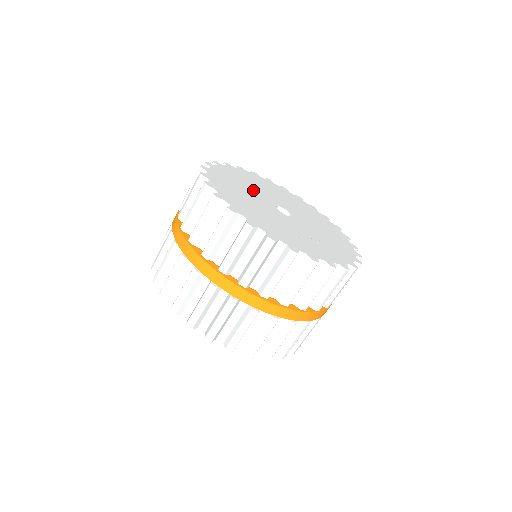
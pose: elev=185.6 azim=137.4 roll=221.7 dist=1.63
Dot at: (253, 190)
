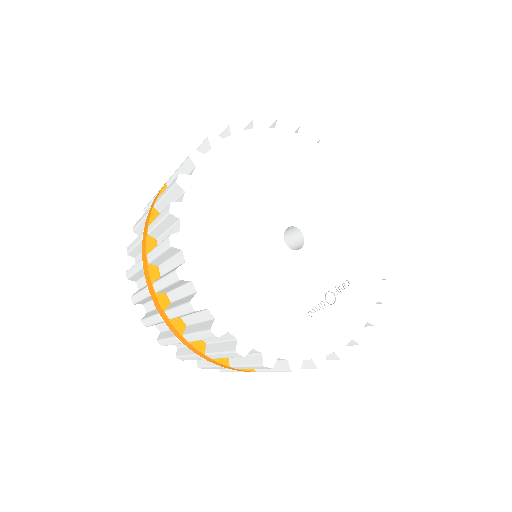
Dot at: (251, 209)
